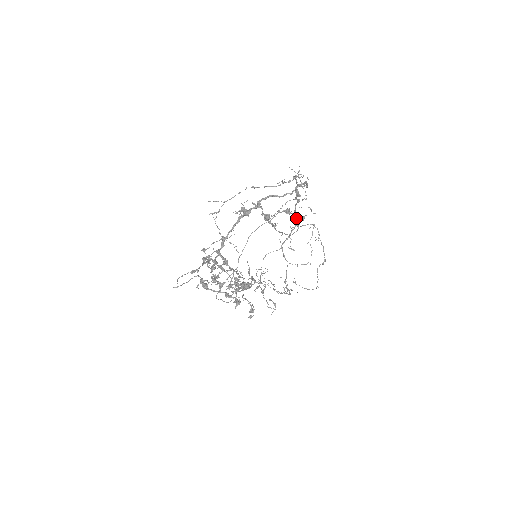
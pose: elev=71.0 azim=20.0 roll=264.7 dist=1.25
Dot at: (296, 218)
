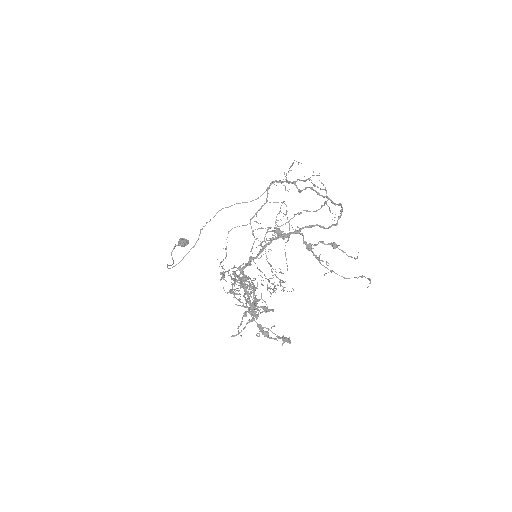
Dot at: (268, 193)
